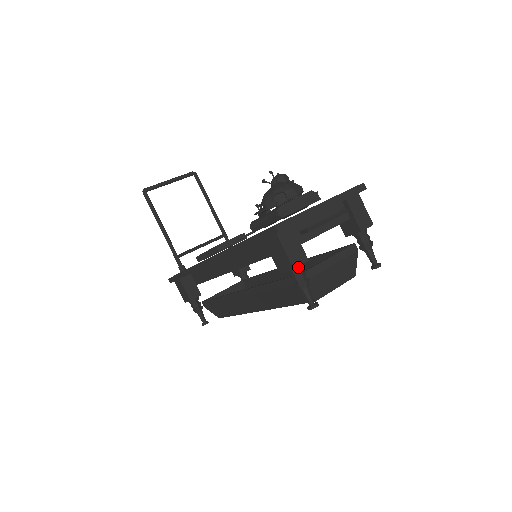
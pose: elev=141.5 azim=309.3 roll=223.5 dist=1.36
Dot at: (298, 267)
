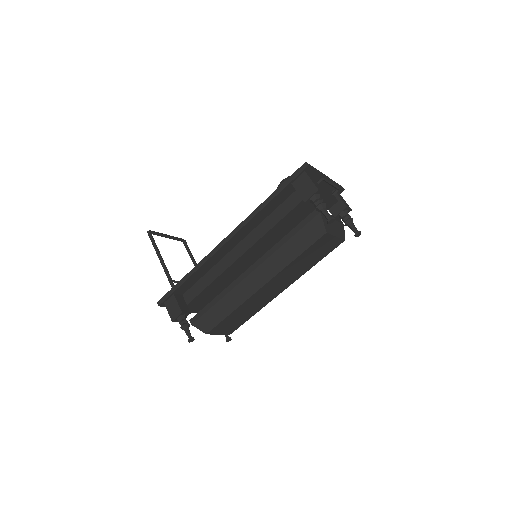
Dot at: (319, 194)
